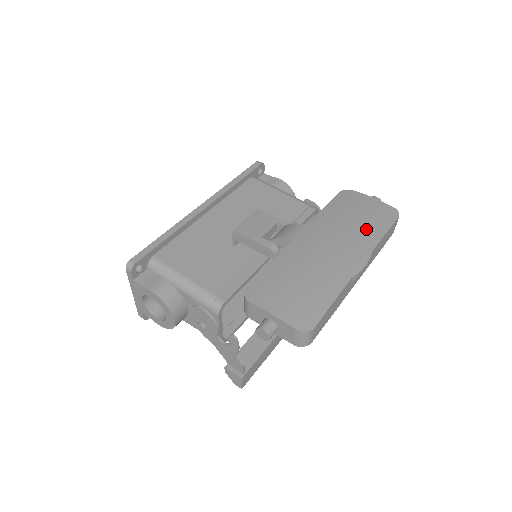
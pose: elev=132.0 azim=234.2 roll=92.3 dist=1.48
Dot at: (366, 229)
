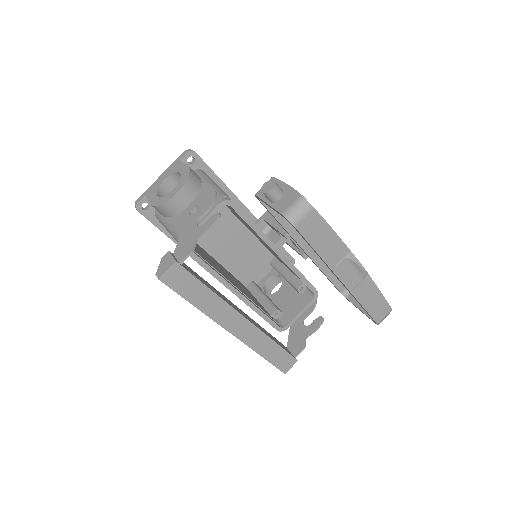
Dot at: occluded
